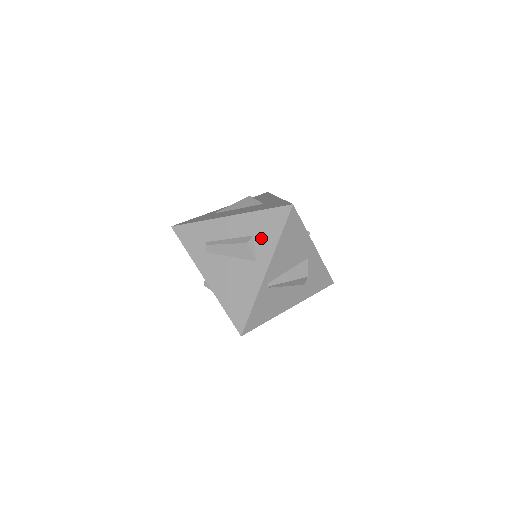
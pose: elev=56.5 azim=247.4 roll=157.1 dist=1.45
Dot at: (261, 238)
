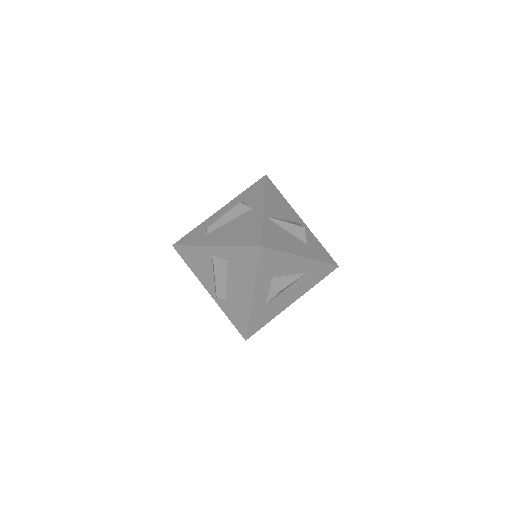
Dot at: (250, 199)
